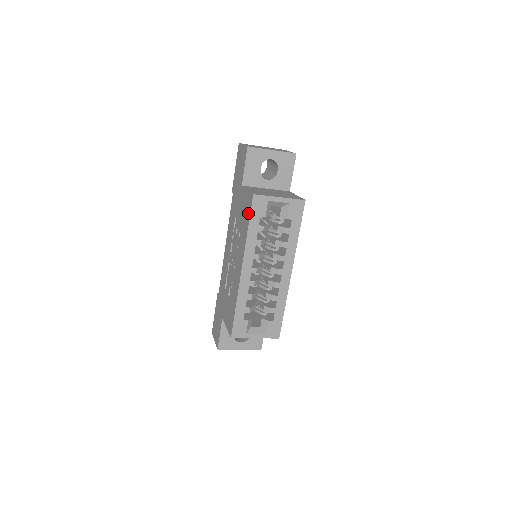
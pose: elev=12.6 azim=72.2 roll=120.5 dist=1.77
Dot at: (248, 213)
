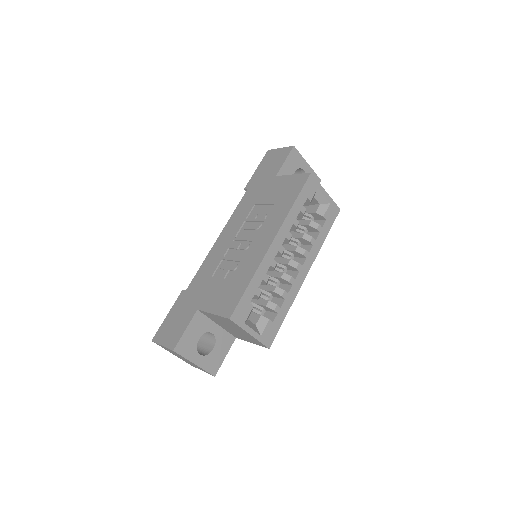
Dot at: (296, 190)
